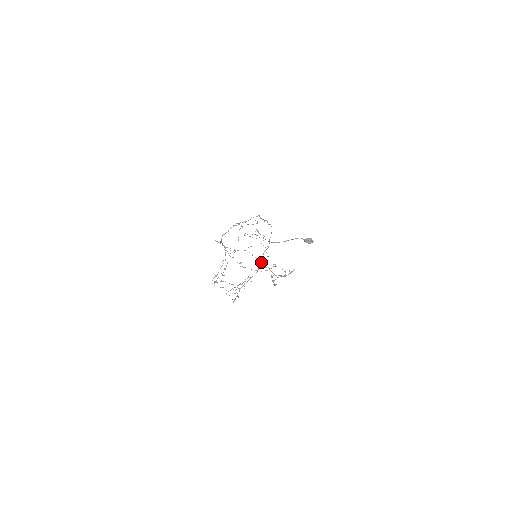
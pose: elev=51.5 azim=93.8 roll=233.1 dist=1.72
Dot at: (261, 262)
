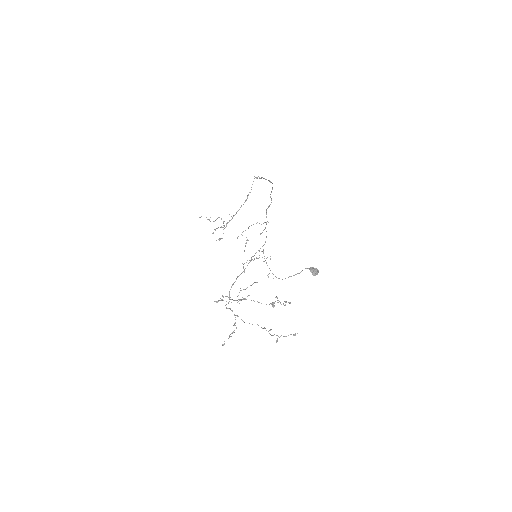
Dot at: occluded
